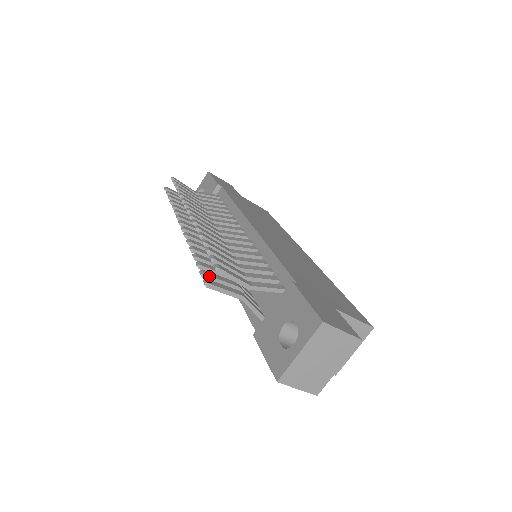
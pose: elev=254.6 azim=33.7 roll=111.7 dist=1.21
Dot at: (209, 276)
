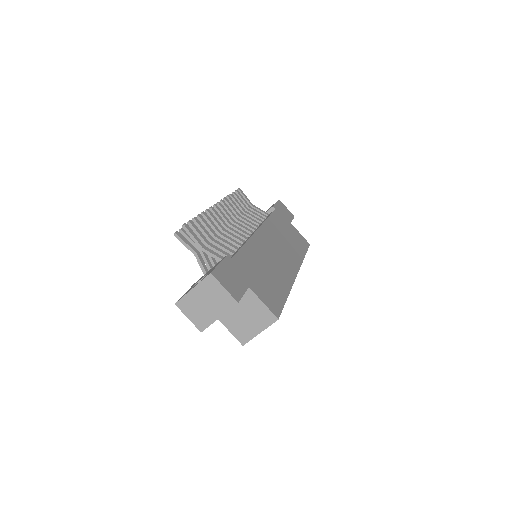
Dot at: (184, 233)
